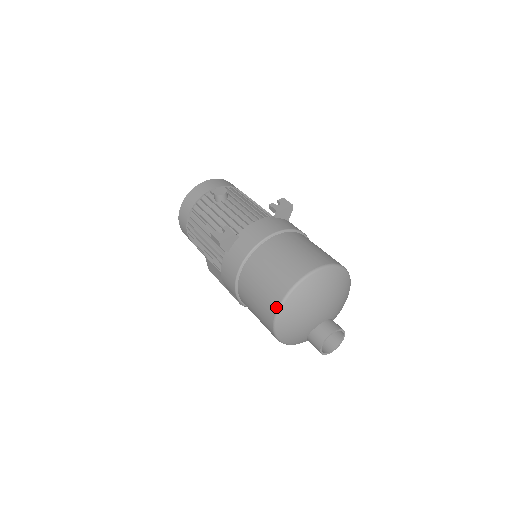
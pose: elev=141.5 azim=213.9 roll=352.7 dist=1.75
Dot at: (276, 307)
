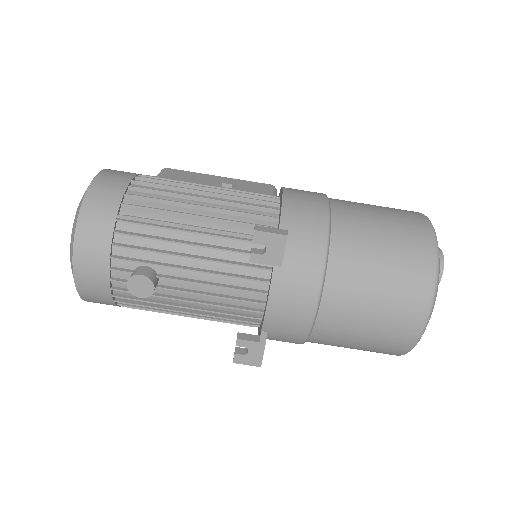
Dot at: occluded
